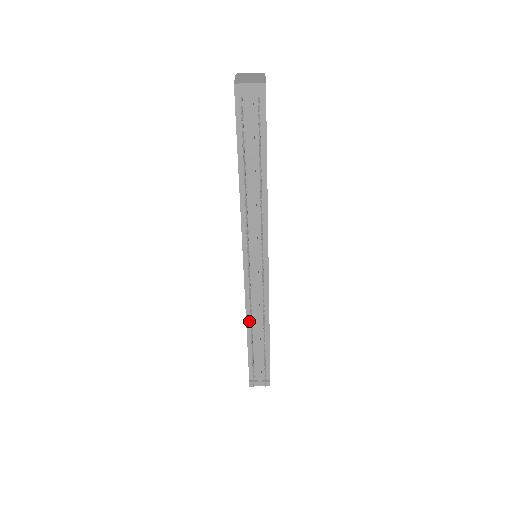
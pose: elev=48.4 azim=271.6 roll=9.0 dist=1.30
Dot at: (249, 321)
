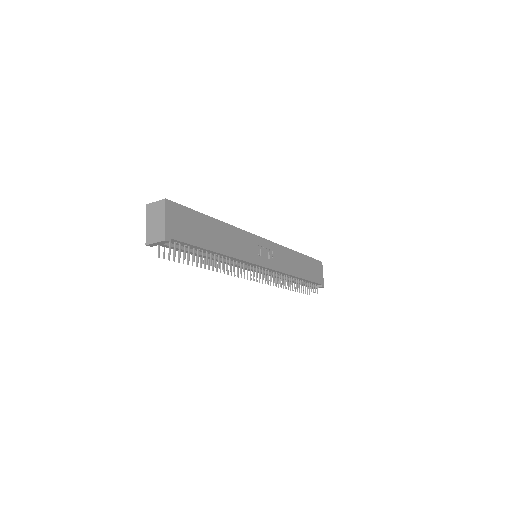
Dot at: occluded
